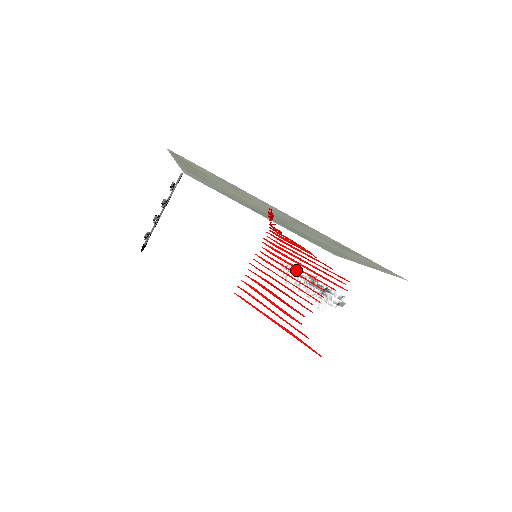
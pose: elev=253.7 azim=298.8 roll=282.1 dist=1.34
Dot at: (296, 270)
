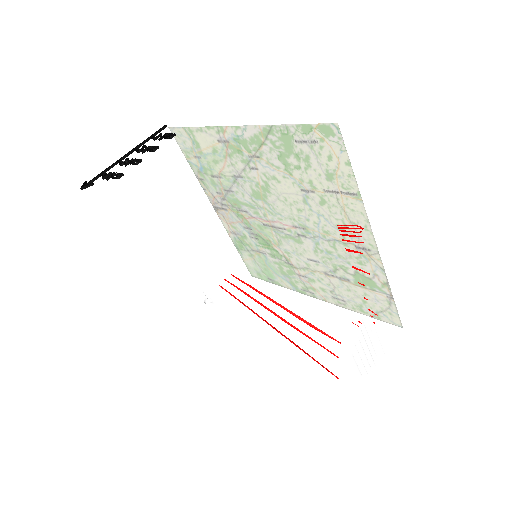
Dot at: occluded
